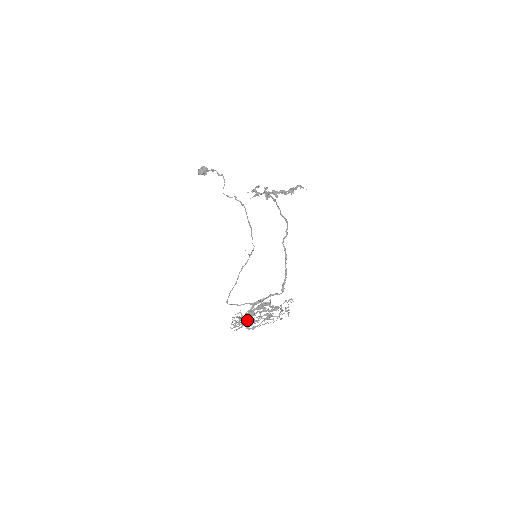
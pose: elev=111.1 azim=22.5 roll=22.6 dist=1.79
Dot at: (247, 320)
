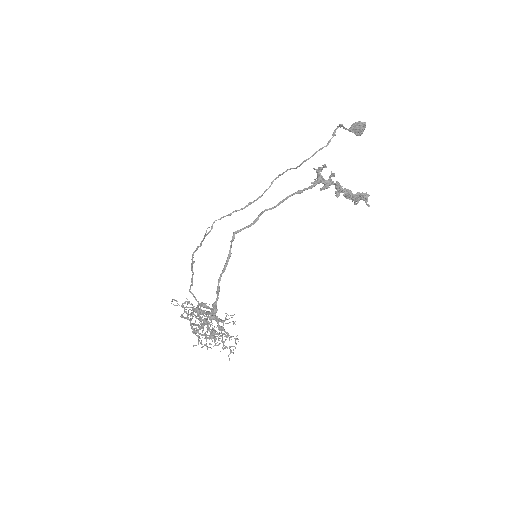
Dot at: occluded
